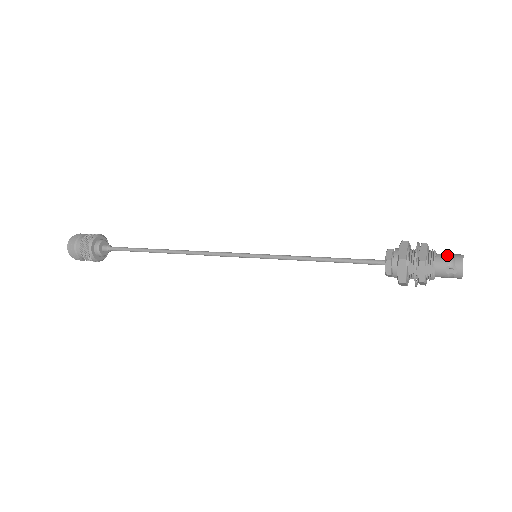
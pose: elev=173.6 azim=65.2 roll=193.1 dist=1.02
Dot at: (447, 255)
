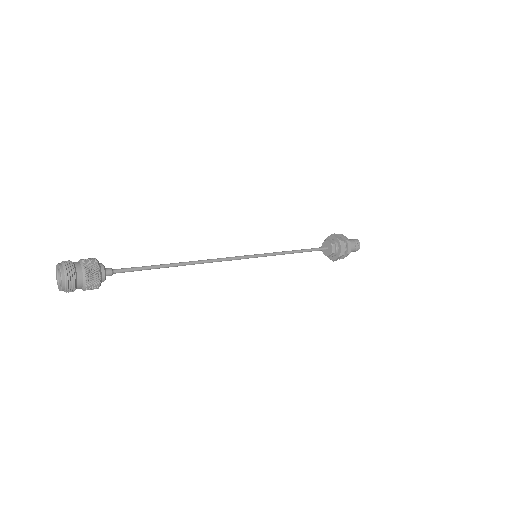
Dot at: (351, 239)
